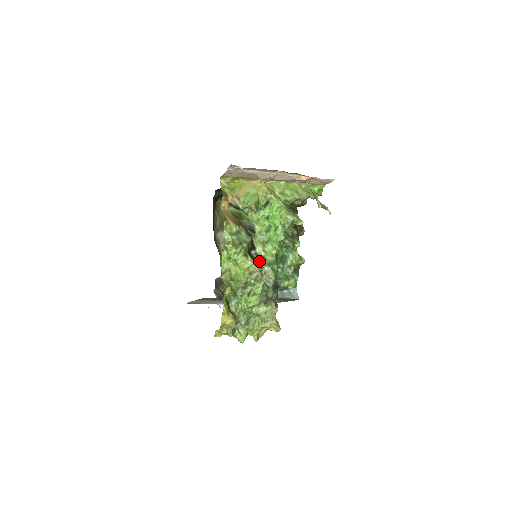
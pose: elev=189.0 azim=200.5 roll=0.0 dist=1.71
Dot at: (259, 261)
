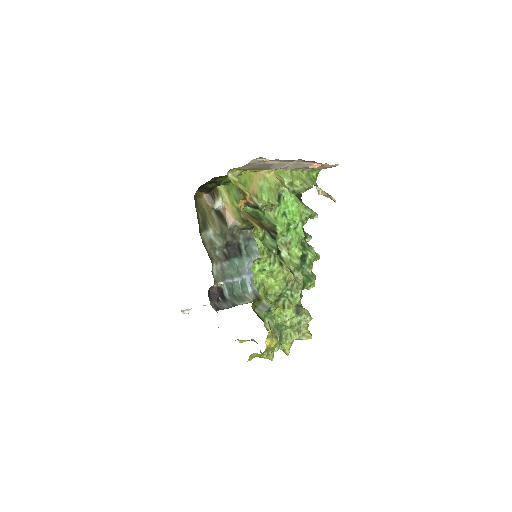
Dot at: (287, 267)
